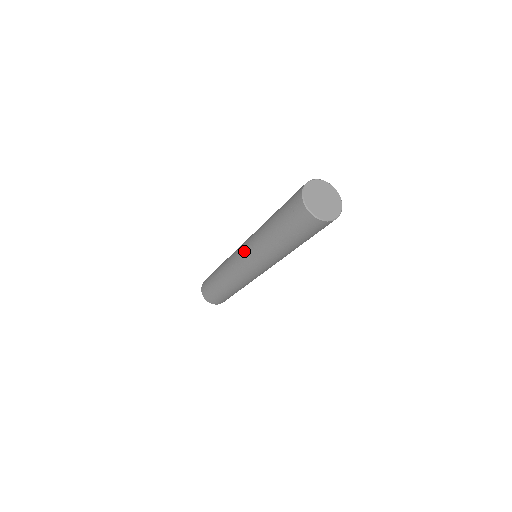
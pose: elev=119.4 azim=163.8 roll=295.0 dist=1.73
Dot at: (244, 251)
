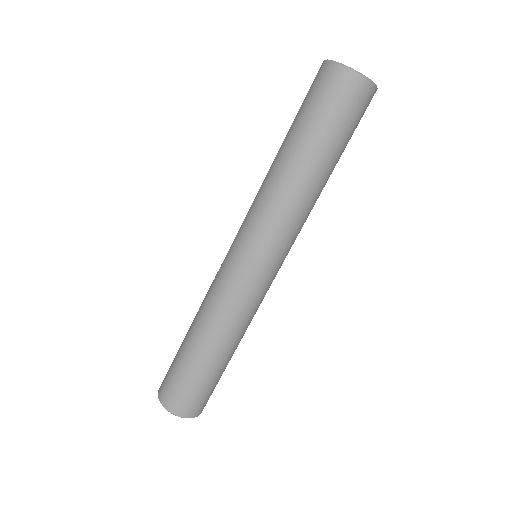
Dot at: (240, 227)
